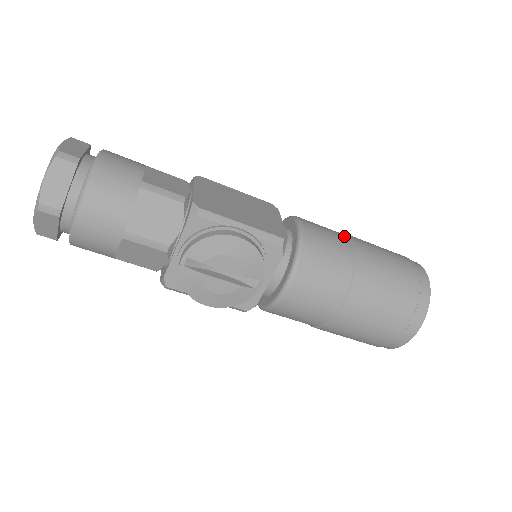
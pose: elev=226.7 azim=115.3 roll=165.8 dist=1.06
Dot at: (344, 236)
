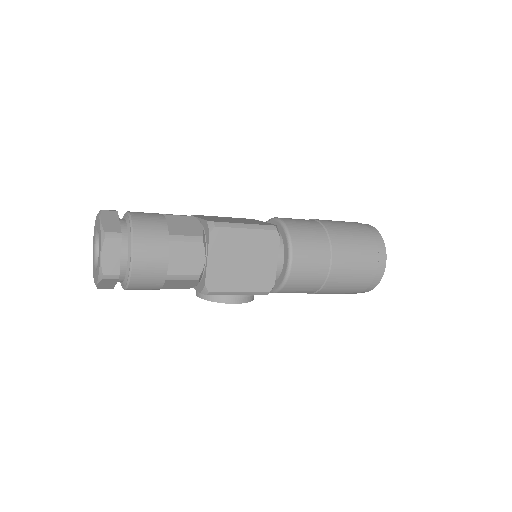
Dot at: (327, 260)
